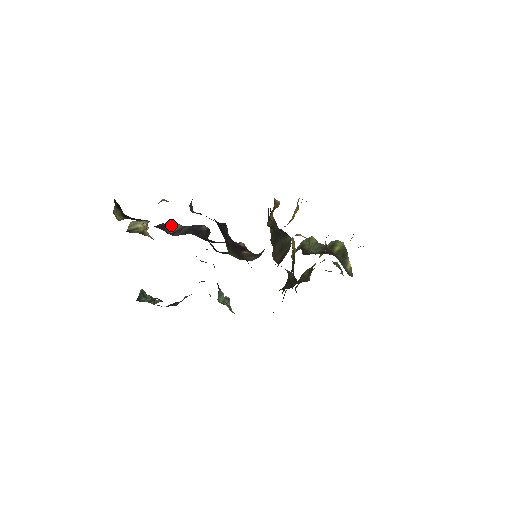
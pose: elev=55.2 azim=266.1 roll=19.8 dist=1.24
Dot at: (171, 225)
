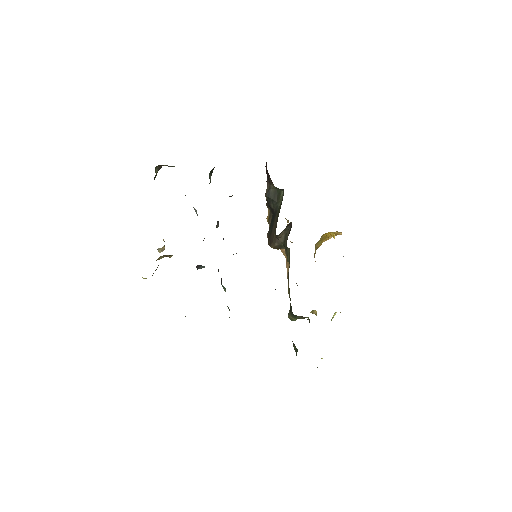
Dot at: occluded
